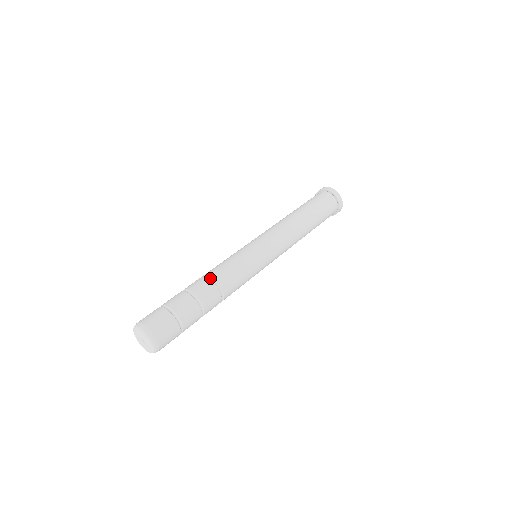
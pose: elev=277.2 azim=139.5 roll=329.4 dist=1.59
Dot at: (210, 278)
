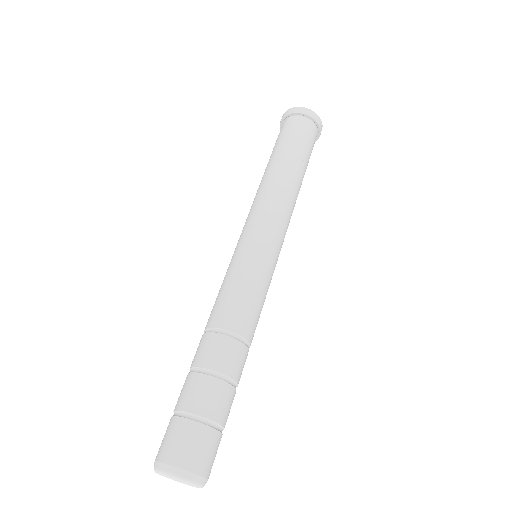
Dot at: (217, 331)
